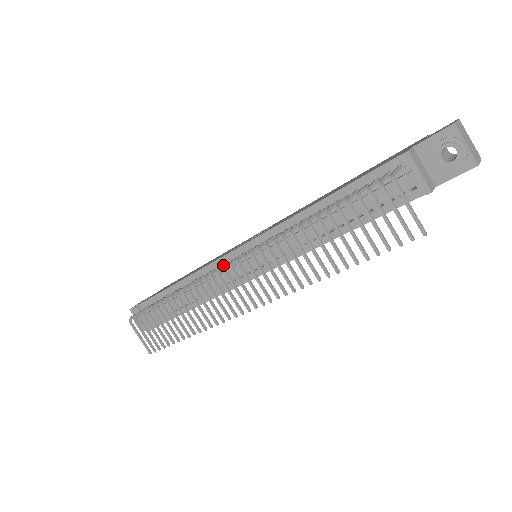
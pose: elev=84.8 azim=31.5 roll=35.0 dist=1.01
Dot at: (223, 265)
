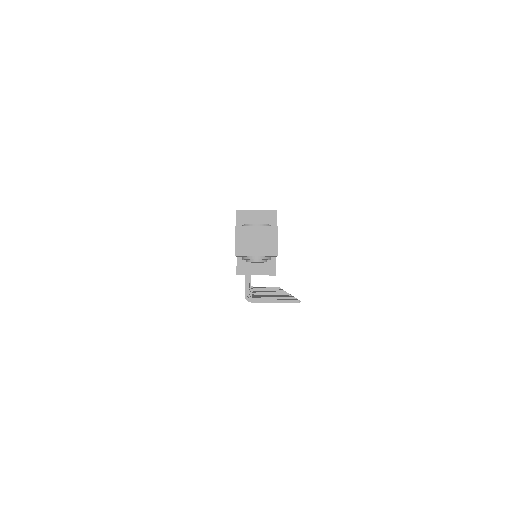
Dot at: occluded
